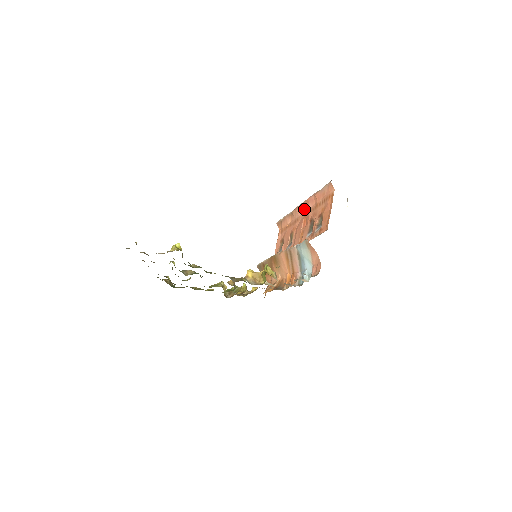
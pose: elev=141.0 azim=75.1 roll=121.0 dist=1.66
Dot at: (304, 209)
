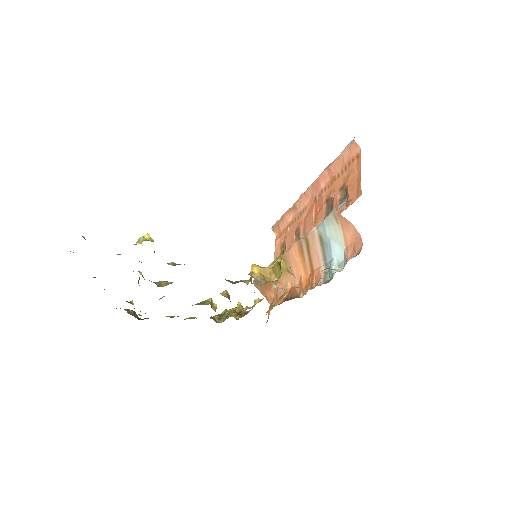
Dot at: (312, 193)
